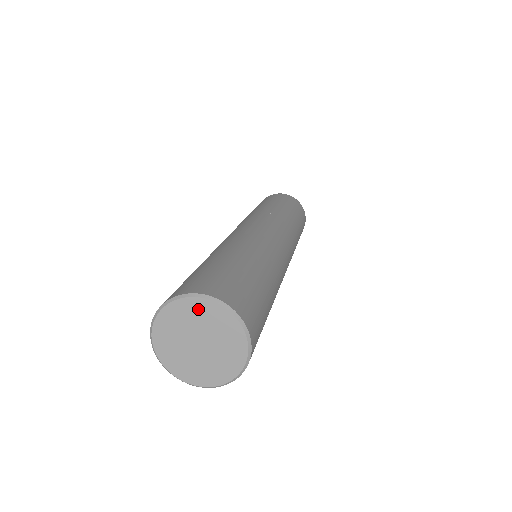
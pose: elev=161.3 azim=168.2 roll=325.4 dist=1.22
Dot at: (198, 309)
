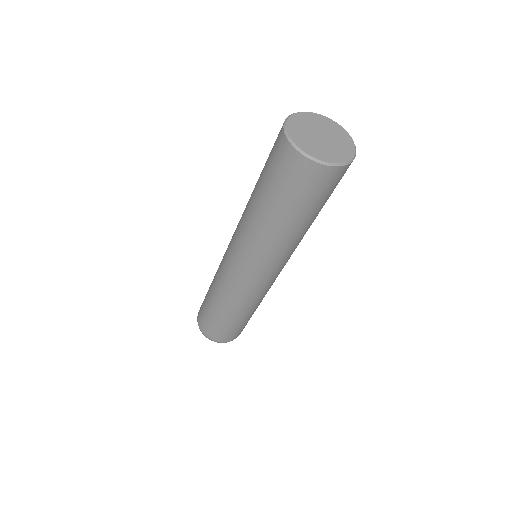
Dot at: (304, 118)
